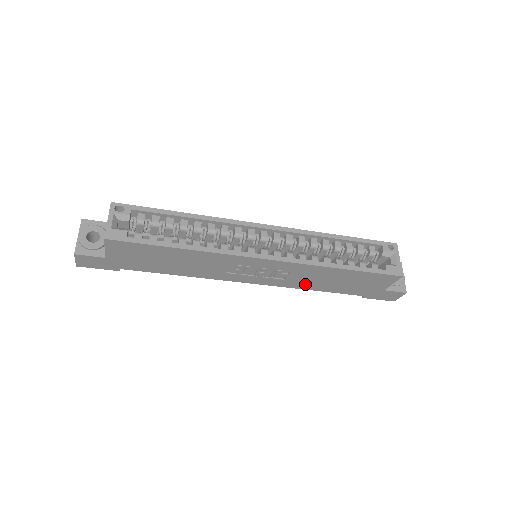
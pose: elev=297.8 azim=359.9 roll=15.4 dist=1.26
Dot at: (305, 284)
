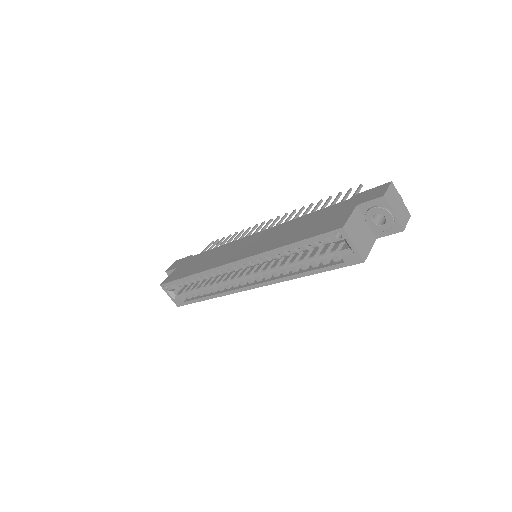
Dot at: occluded
